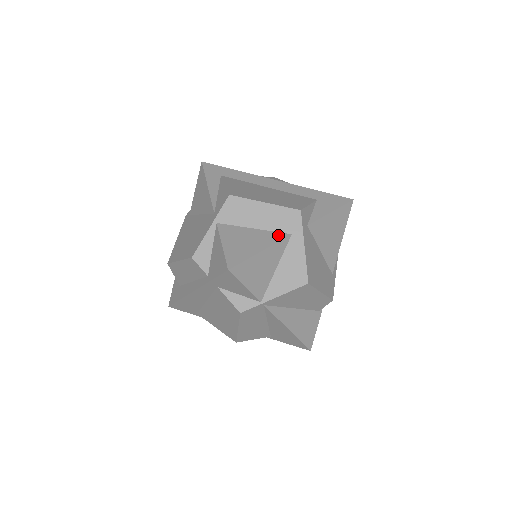
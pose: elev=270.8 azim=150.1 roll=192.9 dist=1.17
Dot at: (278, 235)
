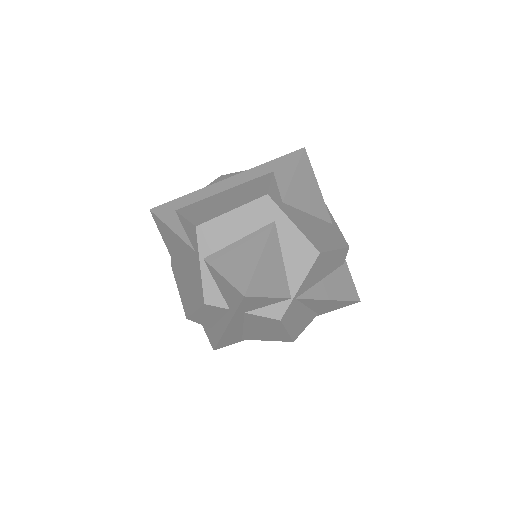
Dot at: (264, 231)
